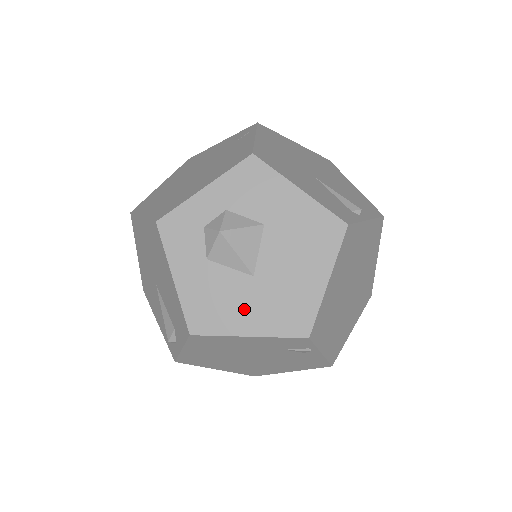
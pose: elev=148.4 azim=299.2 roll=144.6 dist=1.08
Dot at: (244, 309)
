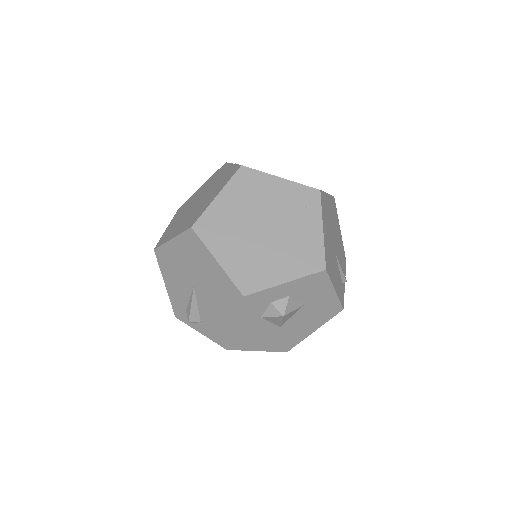
Dot at: (264, 340)
